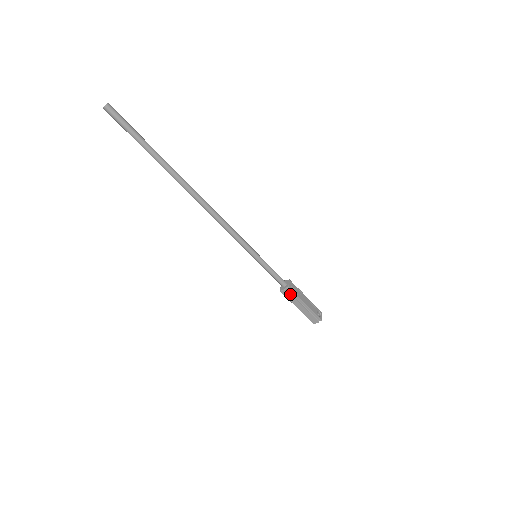
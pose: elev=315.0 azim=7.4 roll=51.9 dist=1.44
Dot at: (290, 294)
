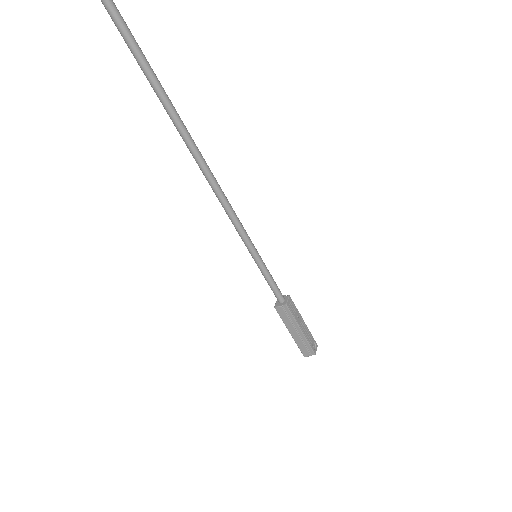
Dot at: (286, 314)
